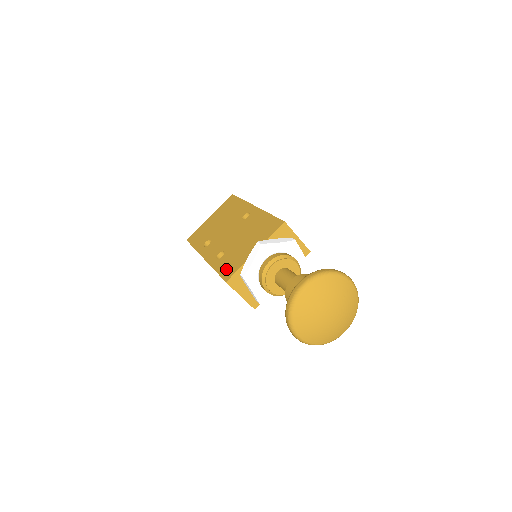
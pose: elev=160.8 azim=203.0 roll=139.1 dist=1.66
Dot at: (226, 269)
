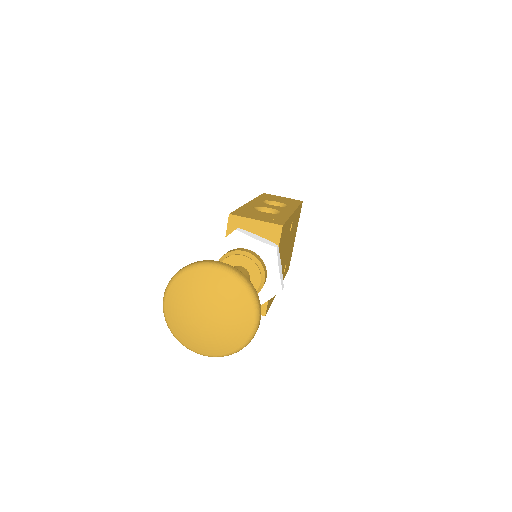
Dot at: occluded
